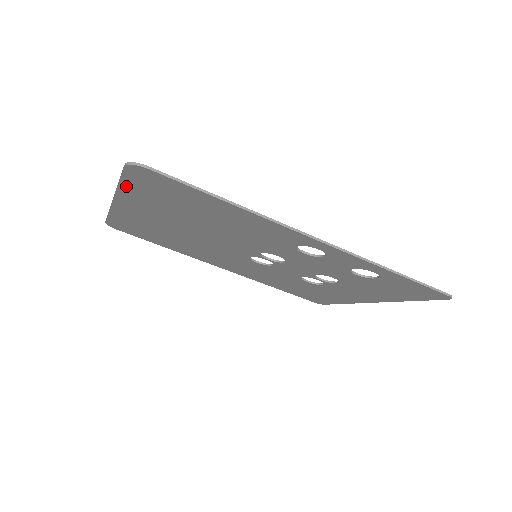
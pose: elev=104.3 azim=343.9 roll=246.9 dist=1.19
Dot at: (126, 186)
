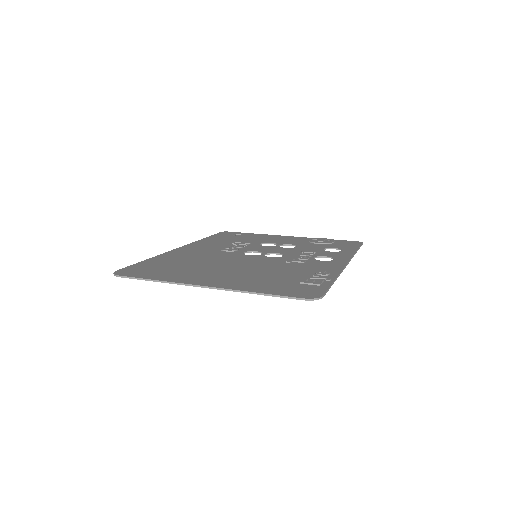
Dot at: (262, 293)
